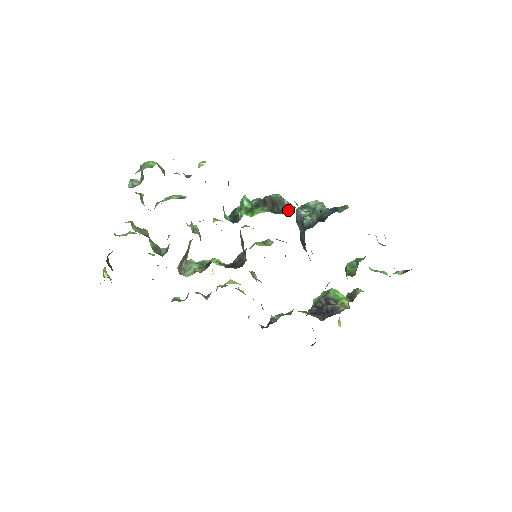
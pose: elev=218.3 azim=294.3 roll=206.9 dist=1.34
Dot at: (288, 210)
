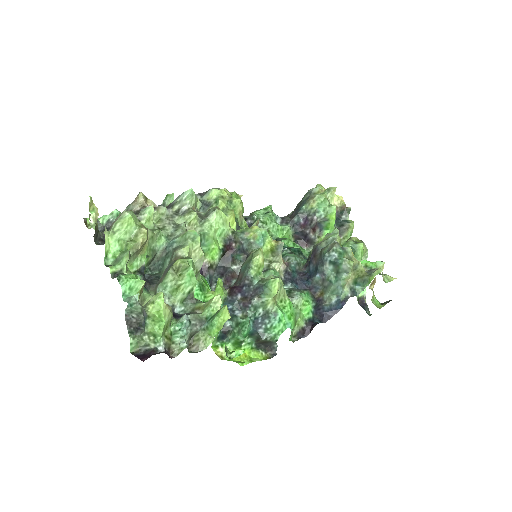
Dot at: (270, 350)
